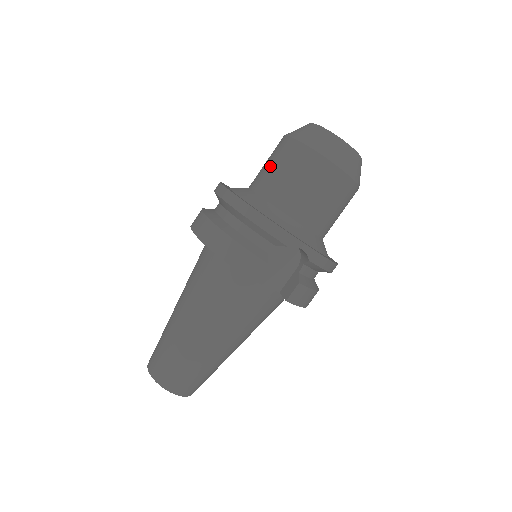
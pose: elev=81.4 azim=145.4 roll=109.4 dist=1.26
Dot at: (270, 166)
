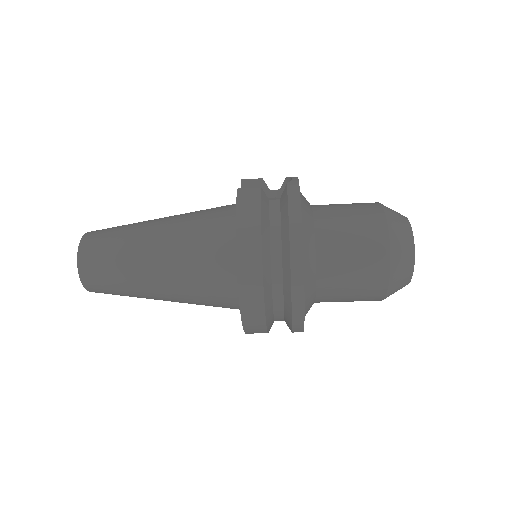
Dot at: (350, 281)
